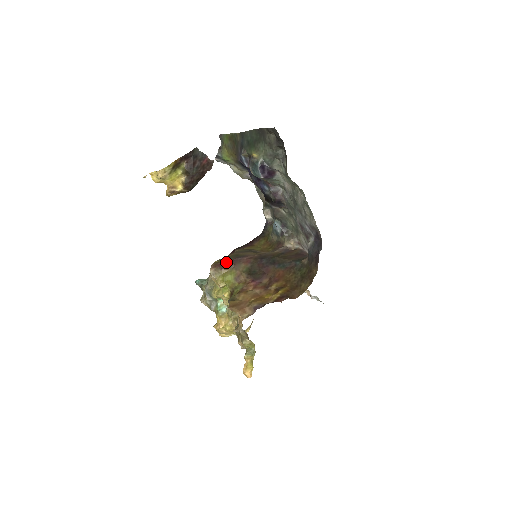
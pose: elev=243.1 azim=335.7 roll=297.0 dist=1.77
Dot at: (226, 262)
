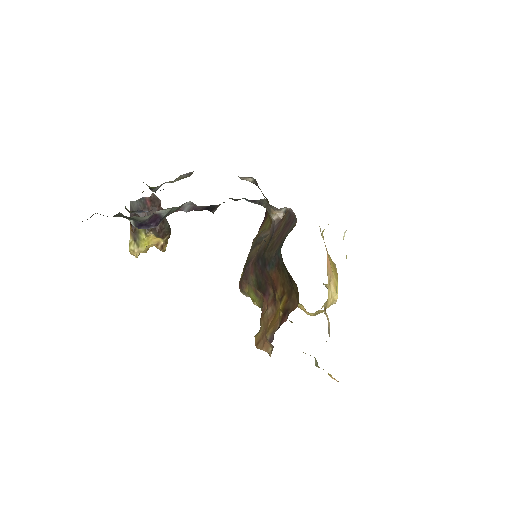
Dot at: (242, 279)
